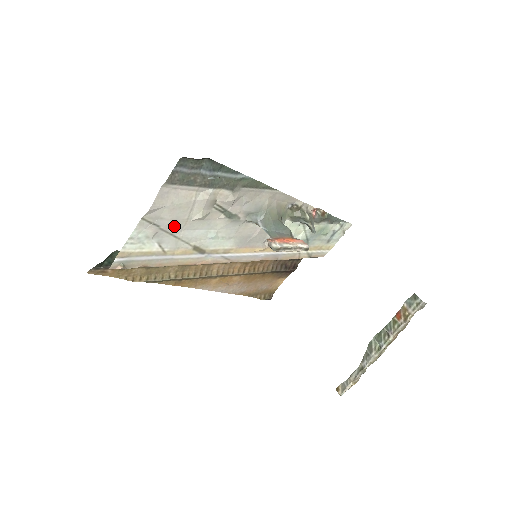
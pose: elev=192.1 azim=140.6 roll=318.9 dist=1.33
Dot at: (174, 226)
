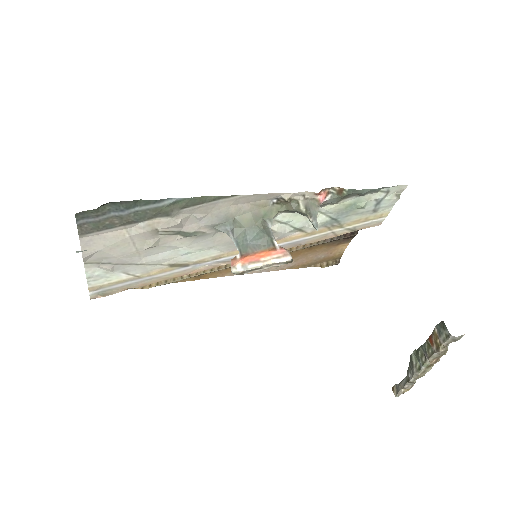
Dot at: (127, 259)
